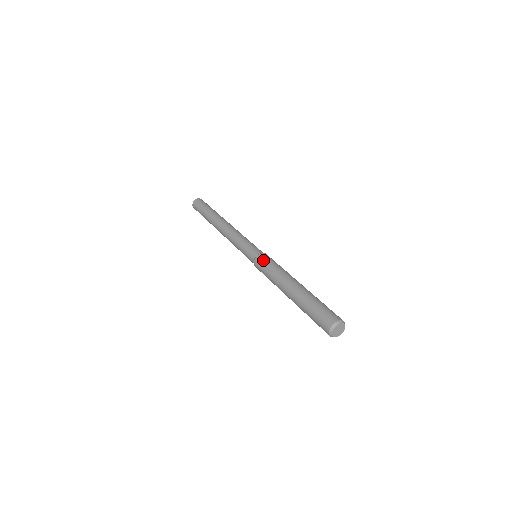
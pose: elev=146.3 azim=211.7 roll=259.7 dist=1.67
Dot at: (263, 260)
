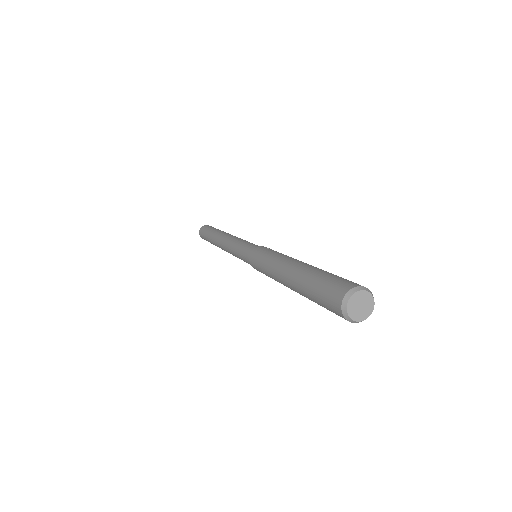
Dot at: (254, 259)
